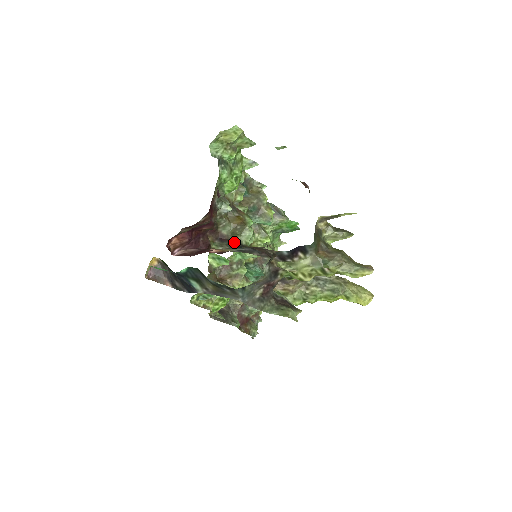
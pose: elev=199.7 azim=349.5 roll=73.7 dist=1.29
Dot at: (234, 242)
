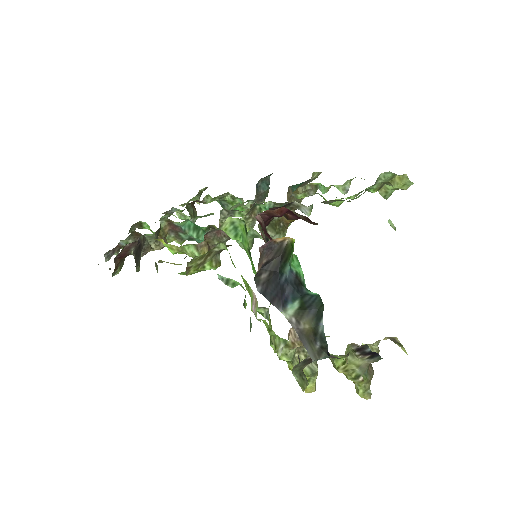
Dot at: occluded
